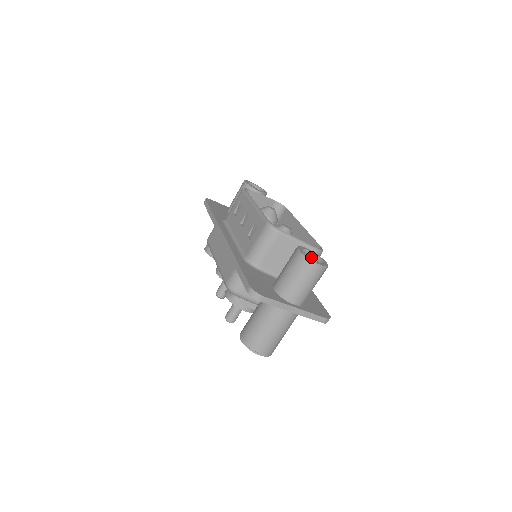
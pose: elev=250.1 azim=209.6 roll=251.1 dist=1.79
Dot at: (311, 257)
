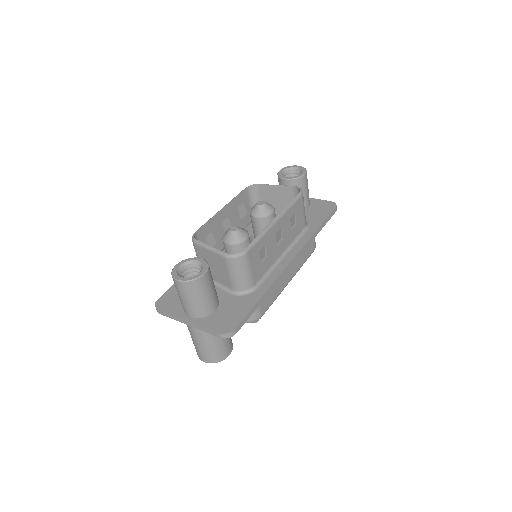
Dot at: occluded
